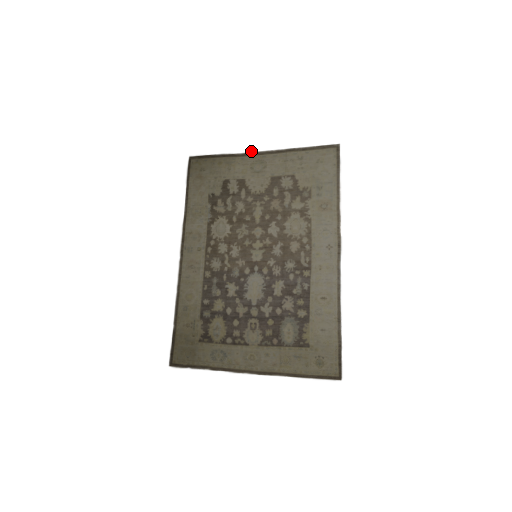
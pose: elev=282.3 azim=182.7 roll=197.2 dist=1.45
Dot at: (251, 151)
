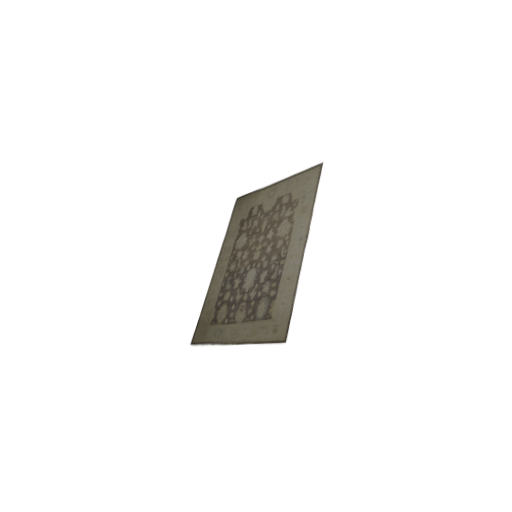
Dot at: (270, 184)
